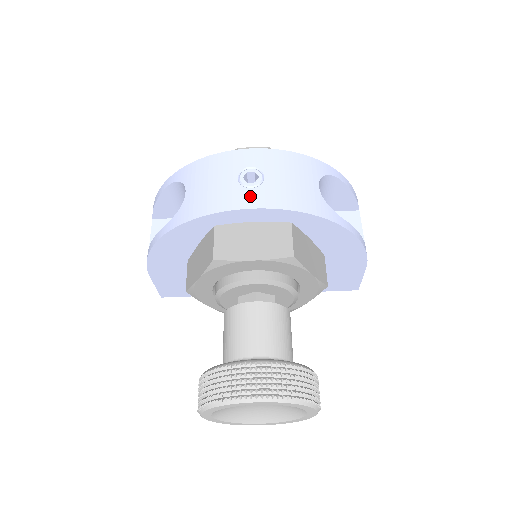
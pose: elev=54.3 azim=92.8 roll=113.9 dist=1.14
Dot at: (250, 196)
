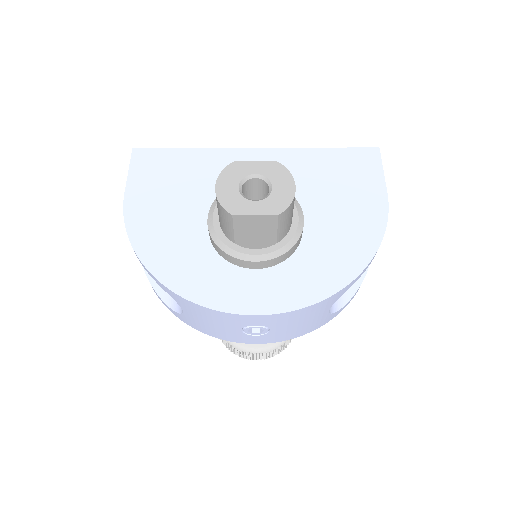
Dot at: (255, 339)
